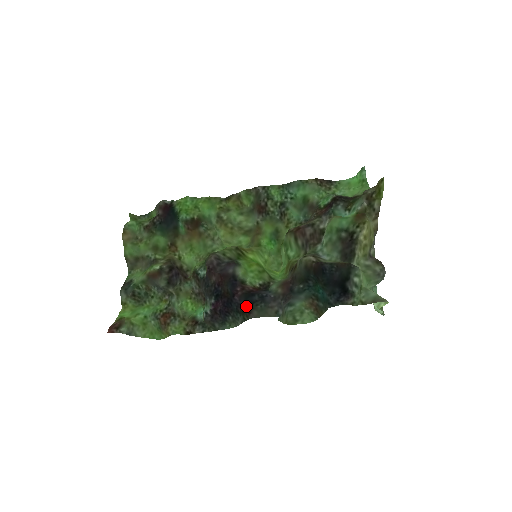
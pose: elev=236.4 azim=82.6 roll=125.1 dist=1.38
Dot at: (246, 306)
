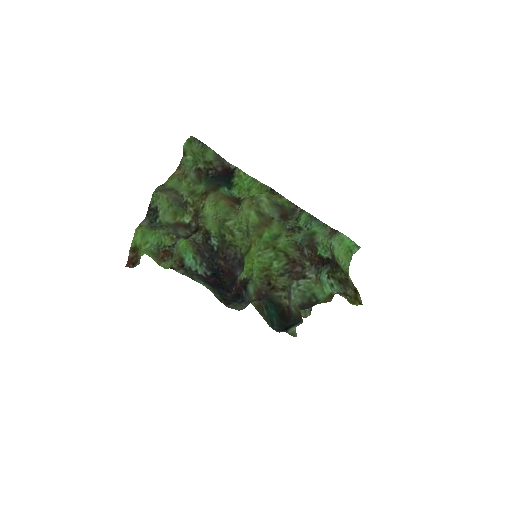
Dot at: (230, 301)
